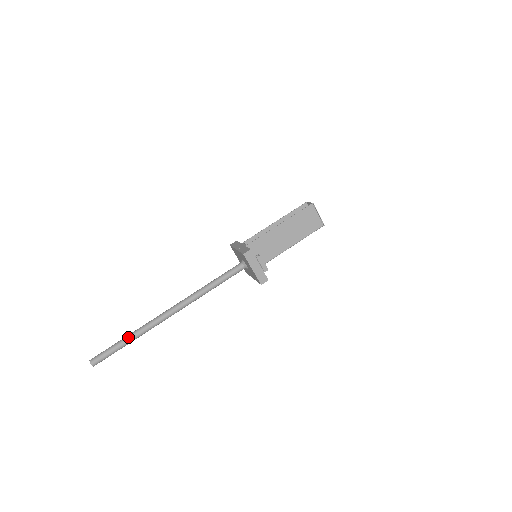
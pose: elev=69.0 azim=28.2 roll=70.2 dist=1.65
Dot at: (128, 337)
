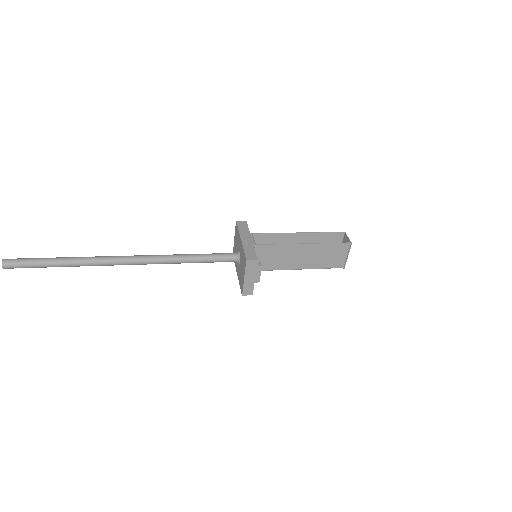
Dot at: (63, 261)
